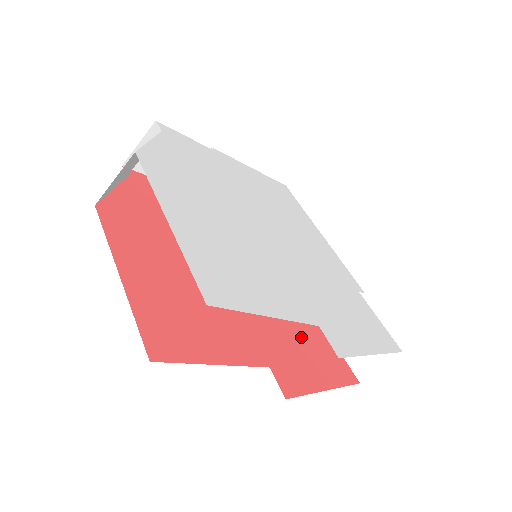
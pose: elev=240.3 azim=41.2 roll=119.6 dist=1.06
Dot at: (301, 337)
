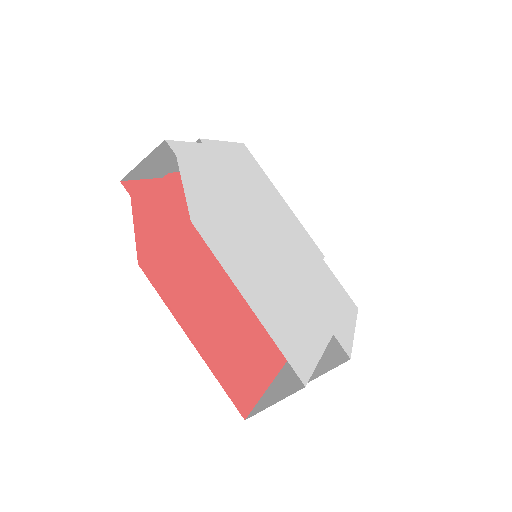
Dot at: occluded
